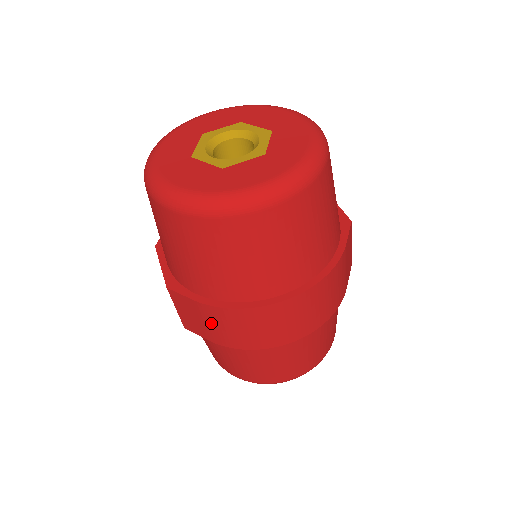
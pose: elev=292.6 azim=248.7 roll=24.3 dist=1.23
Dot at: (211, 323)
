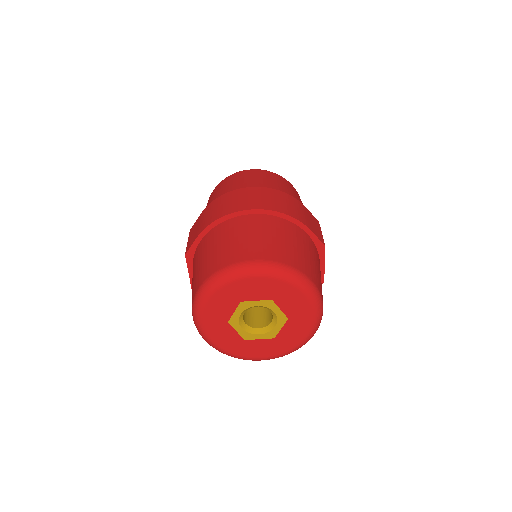
Dot at: occluded
